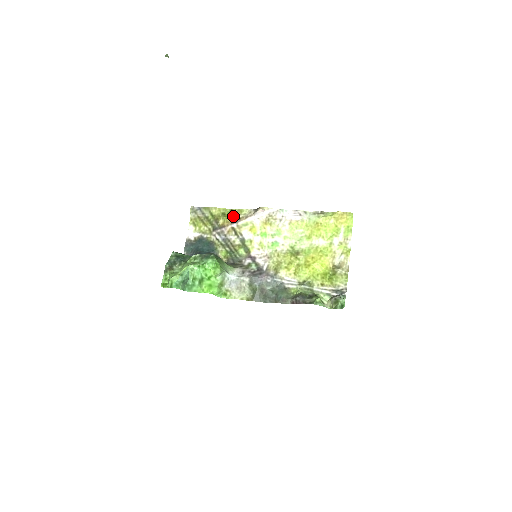
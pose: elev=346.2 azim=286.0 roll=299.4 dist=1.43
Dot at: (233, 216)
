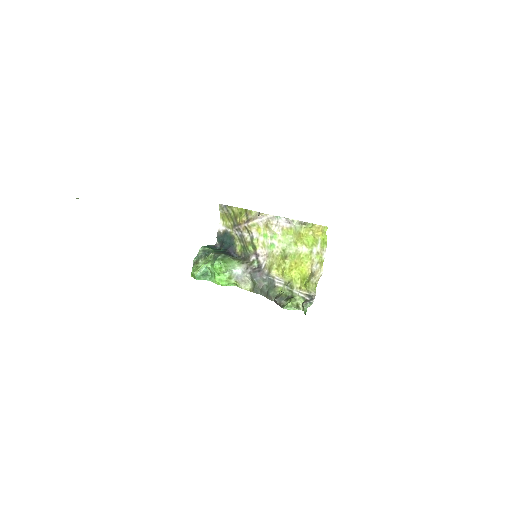
Dot at: (246, 216)
